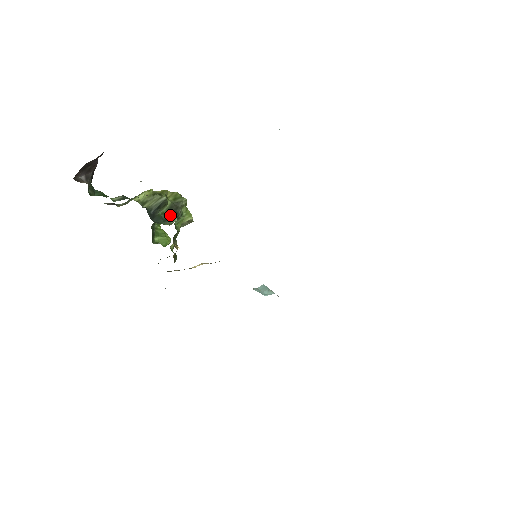
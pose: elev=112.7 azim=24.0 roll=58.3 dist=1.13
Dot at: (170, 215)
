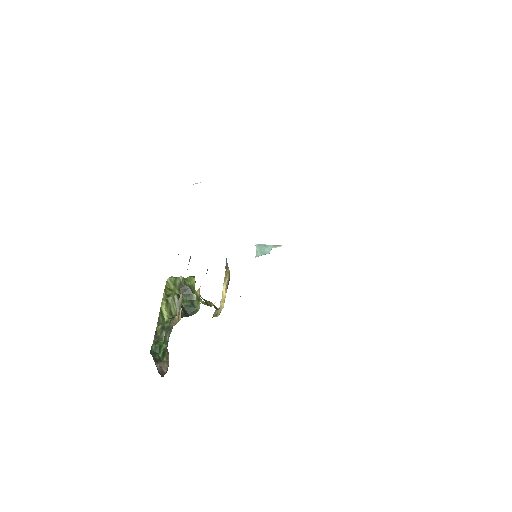
Dot at: (187, 297)
